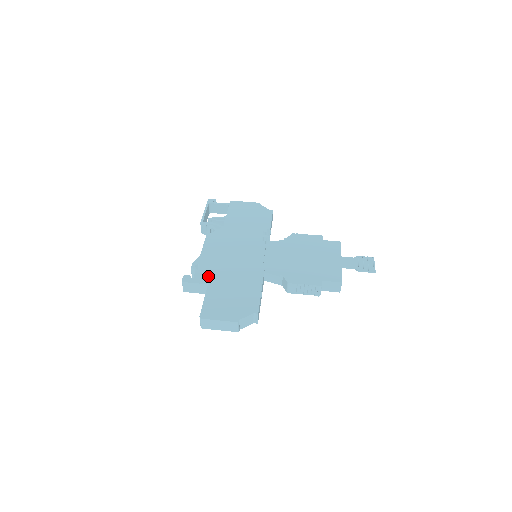
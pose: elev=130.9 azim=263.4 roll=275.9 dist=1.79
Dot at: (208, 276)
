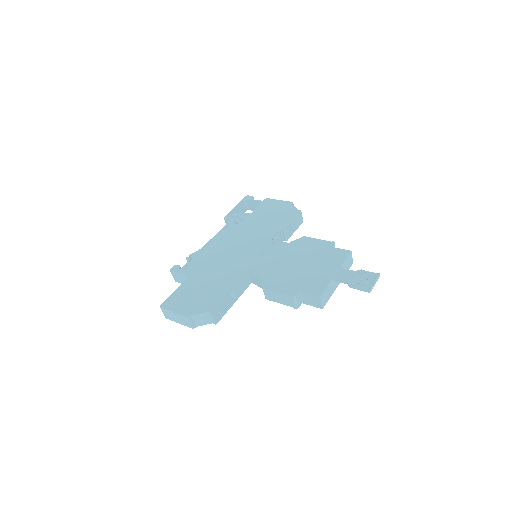
Dot at: (194, 268)
